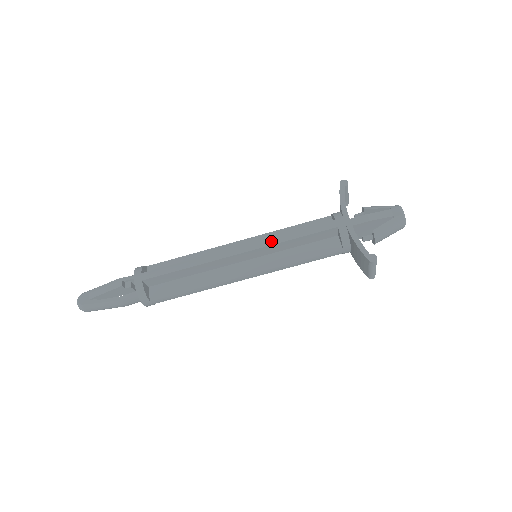
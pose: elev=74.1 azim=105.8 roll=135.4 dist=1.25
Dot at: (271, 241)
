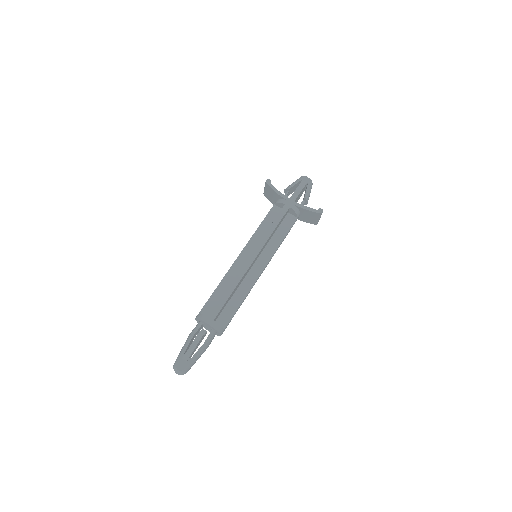
Dot at: (264, 240)
